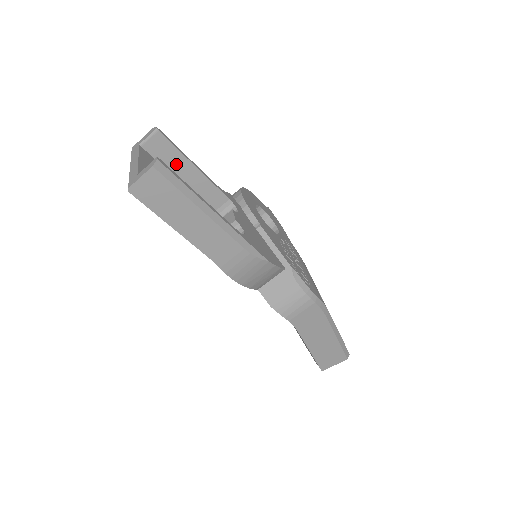
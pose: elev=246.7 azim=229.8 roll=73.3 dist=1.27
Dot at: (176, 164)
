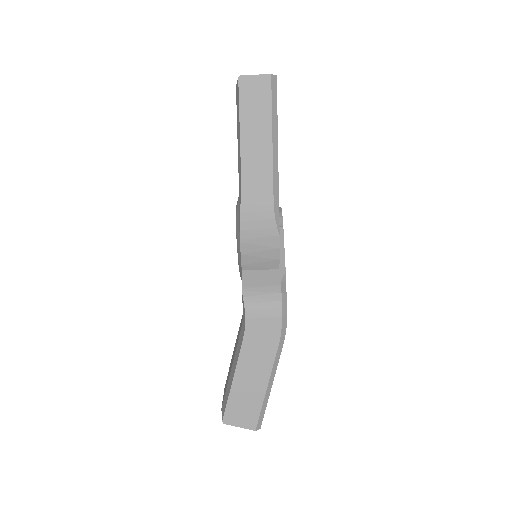
Dot at: occluded
